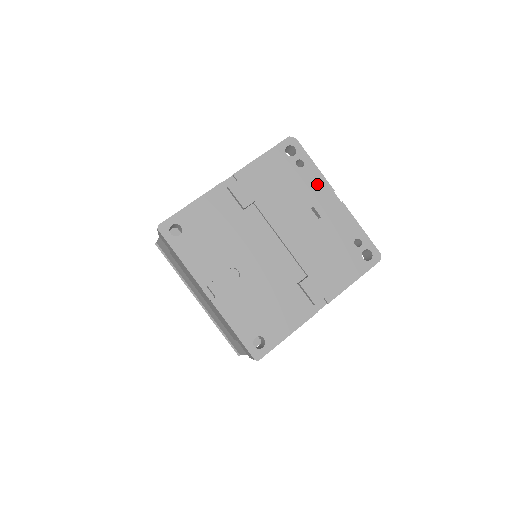
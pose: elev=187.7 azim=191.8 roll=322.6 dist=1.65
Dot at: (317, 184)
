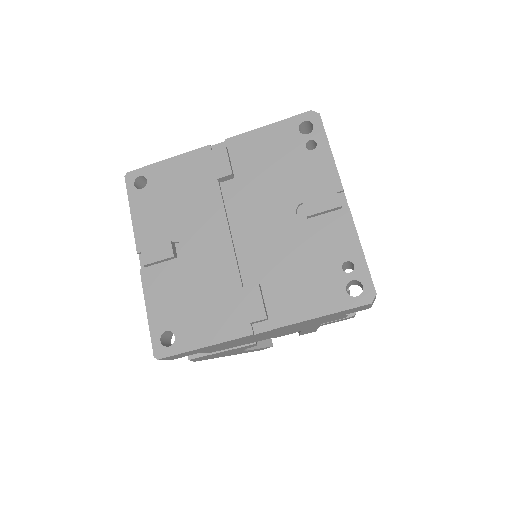
Dot at: (323, 175)
